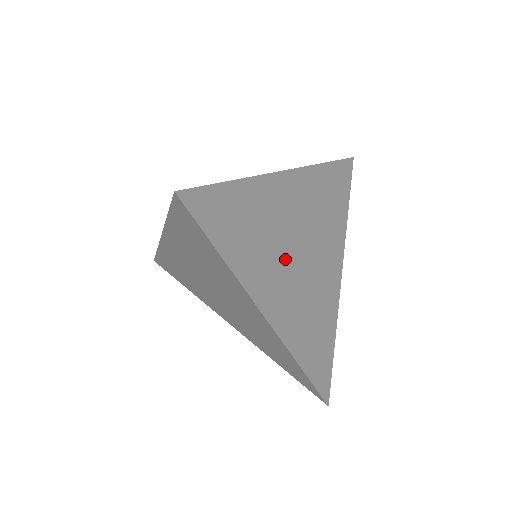
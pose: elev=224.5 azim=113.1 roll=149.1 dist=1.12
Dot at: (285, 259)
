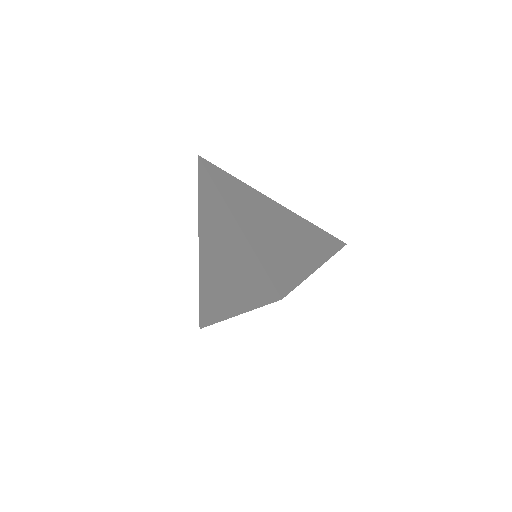
Dot at: occluded
